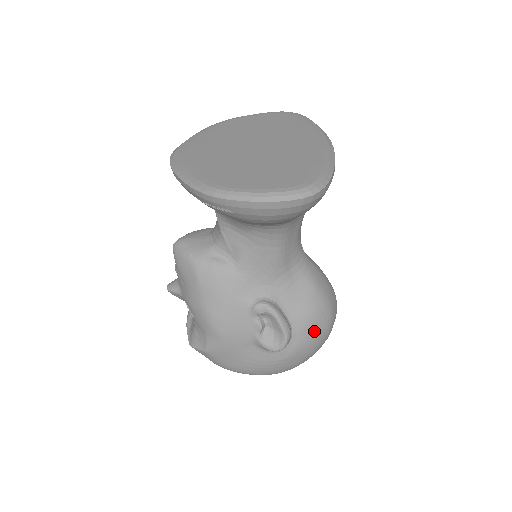
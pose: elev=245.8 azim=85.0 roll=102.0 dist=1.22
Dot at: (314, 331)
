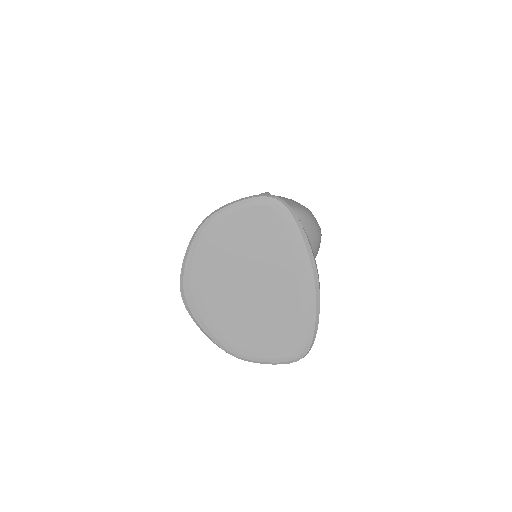
Dot at: occluded
